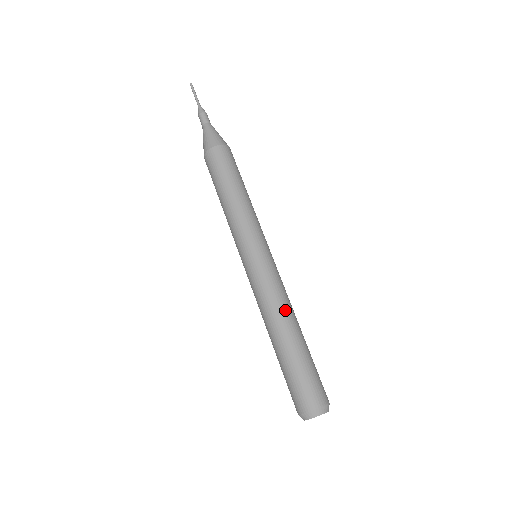
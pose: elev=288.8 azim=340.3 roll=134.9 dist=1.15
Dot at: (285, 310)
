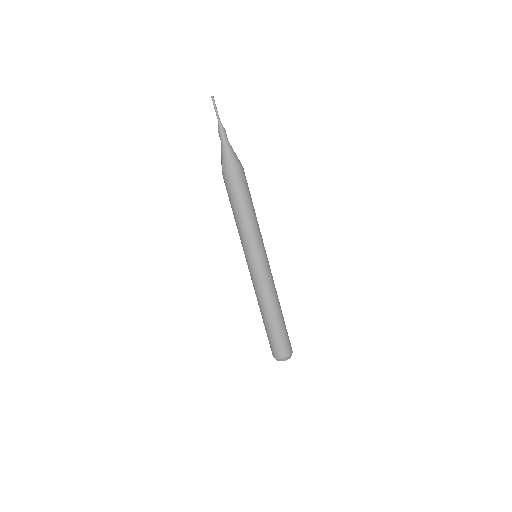
Dot at: (264, 301)
